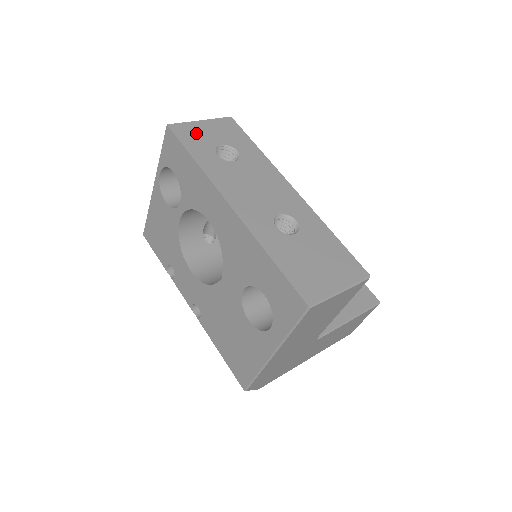
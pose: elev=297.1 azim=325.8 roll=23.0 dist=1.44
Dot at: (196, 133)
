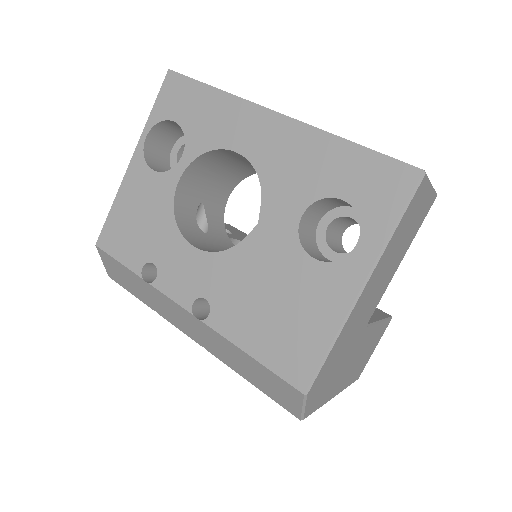
Dot at: occluded
